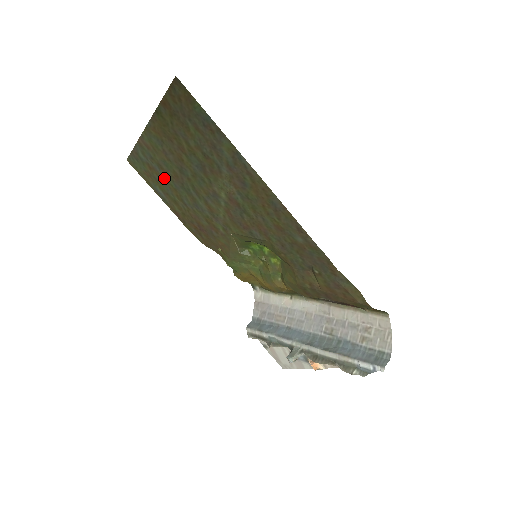
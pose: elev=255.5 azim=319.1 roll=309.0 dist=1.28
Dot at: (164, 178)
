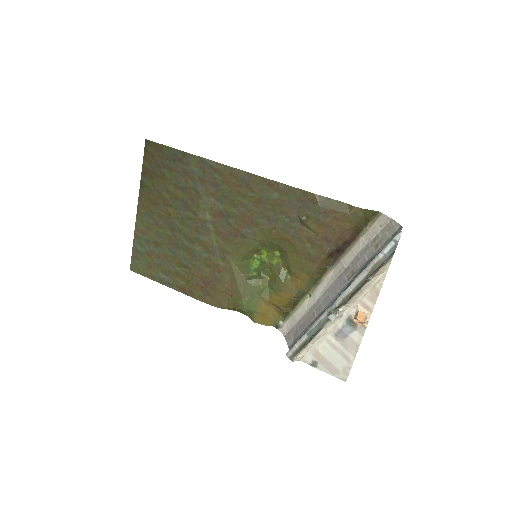
Dot at: (162, 254)
